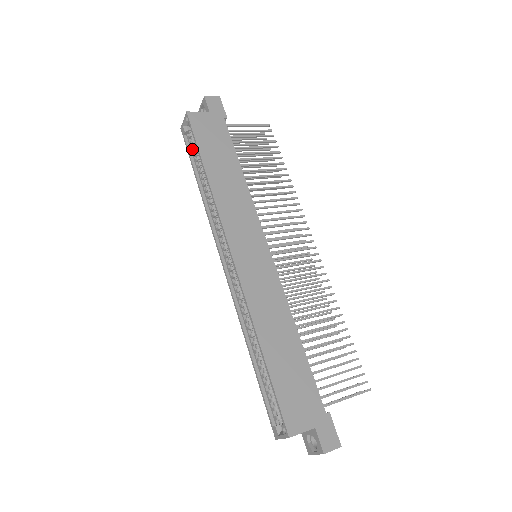
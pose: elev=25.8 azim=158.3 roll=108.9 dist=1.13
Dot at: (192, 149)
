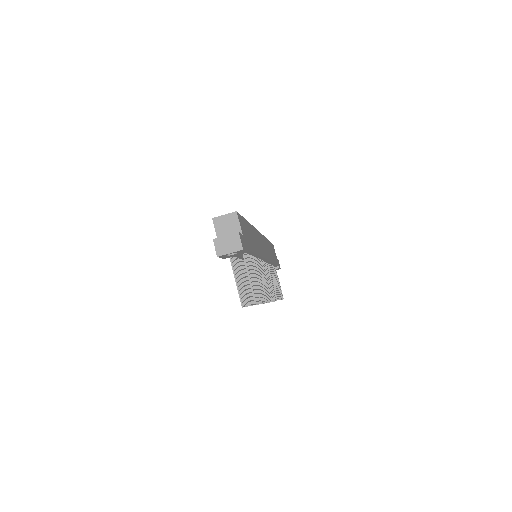
Dot at: occluded
